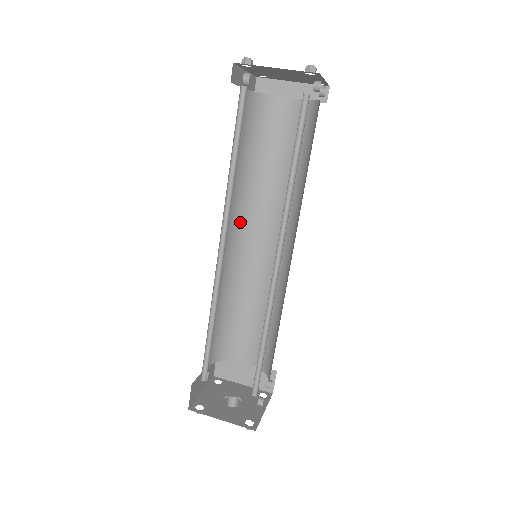
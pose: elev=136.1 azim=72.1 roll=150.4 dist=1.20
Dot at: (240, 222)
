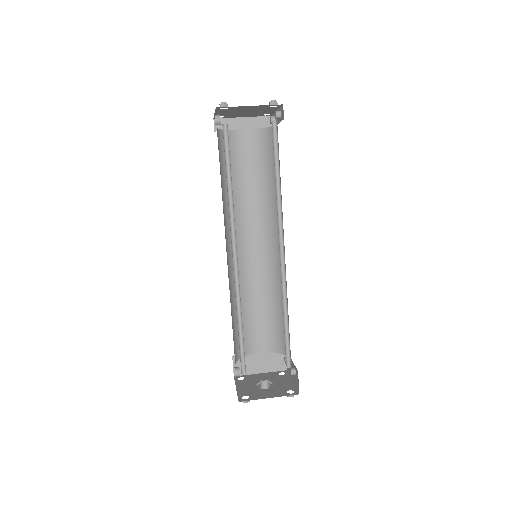
Dot at: (230, 235)
